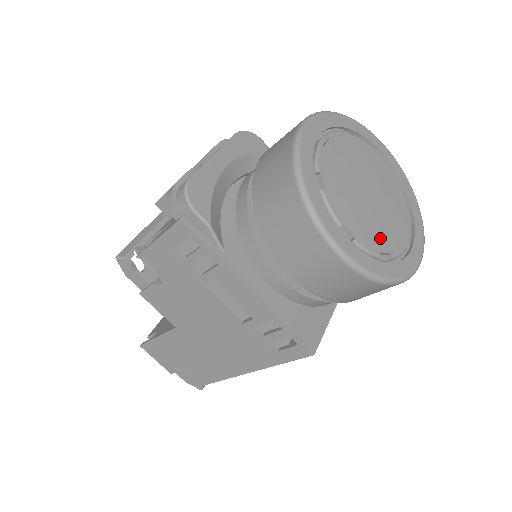
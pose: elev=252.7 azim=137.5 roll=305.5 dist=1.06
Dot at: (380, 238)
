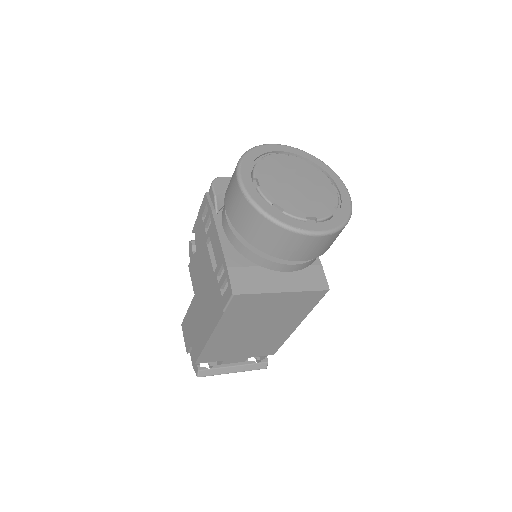
Dot at: (282, 200)
